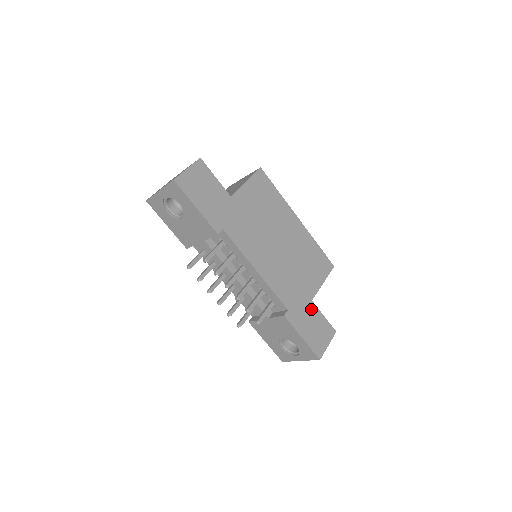
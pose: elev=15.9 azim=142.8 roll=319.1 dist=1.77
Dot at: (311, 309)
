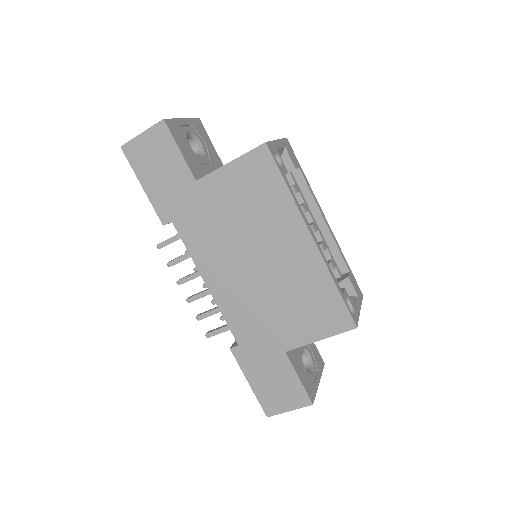
Dot at: (279, 360)
